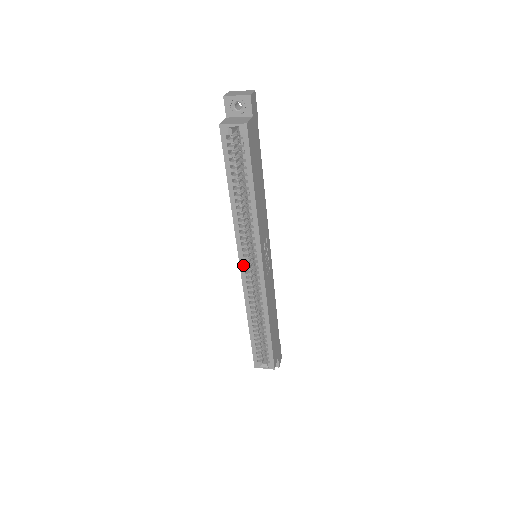
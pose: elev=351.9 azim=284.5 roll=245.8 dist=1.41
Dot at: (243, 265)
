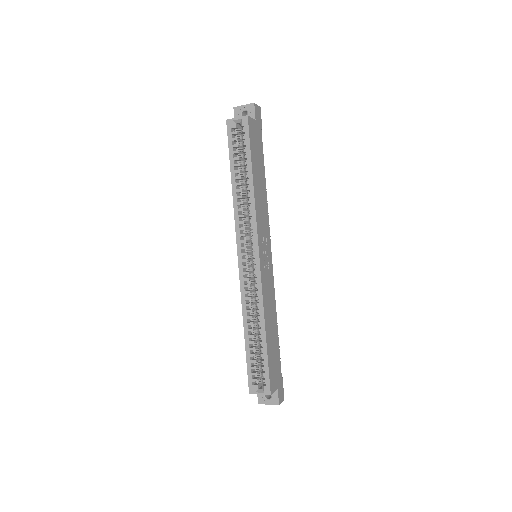
Dot at: (241, 256)
